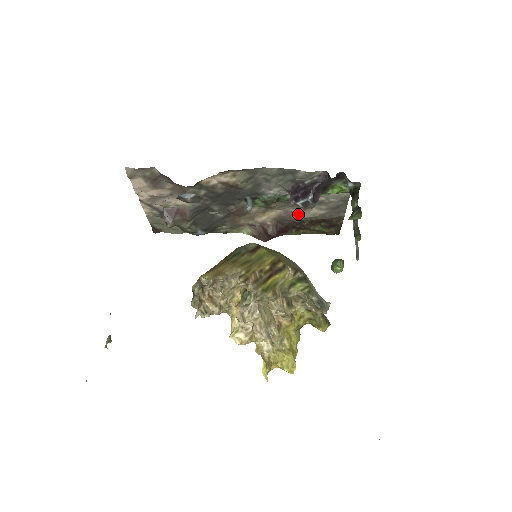
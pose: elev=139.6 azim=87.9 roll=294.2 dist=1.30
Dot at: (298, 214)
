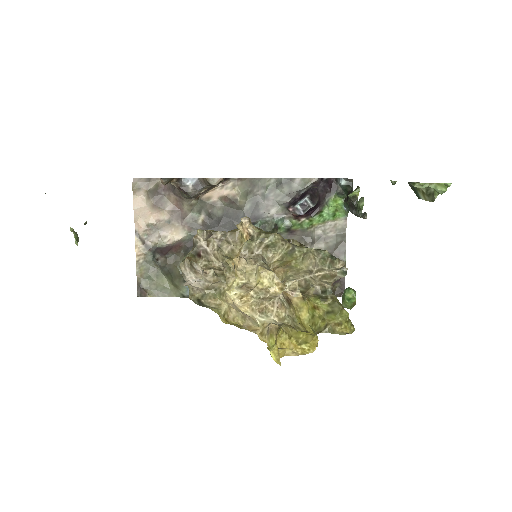
Dot at: occluded
